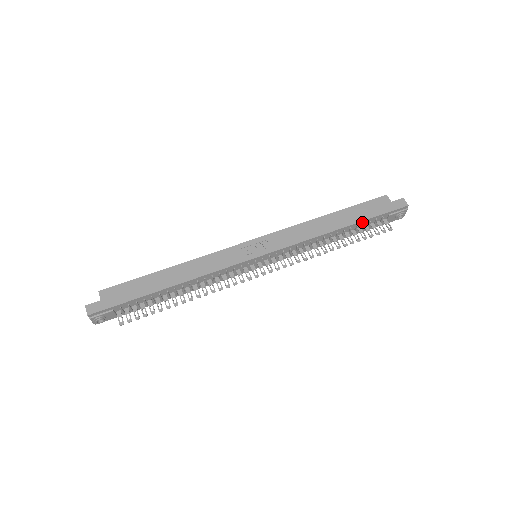
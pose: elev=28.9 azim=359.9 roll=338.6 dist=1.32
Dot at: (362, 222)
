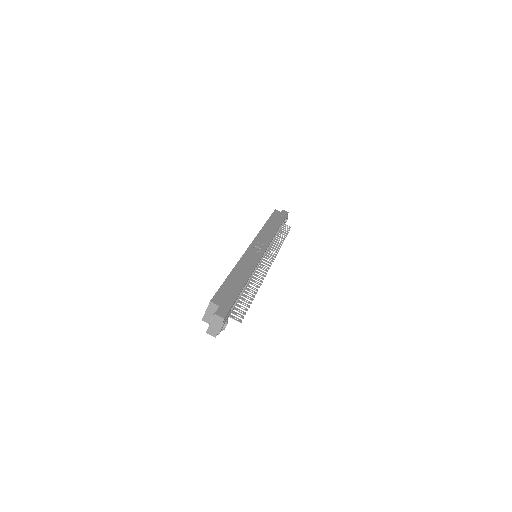
Dot at: (281, 224)
